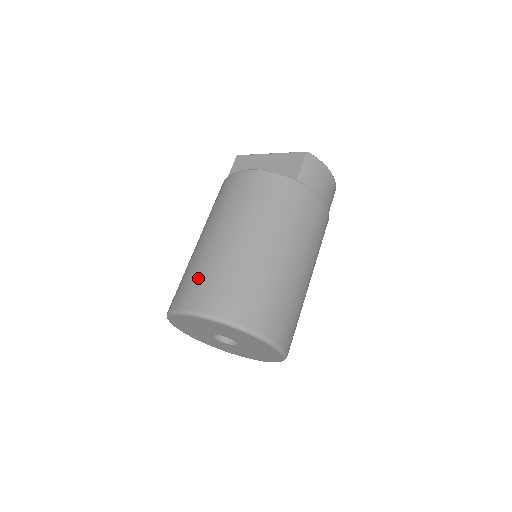
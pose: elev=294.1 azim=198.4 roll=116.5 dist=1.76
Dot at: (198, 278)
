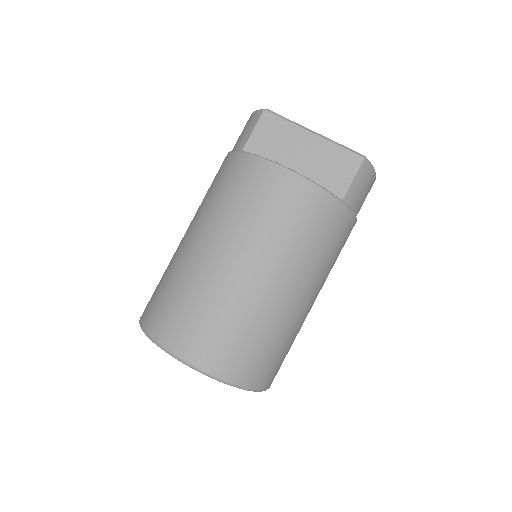
Dot at: (198, 317)
